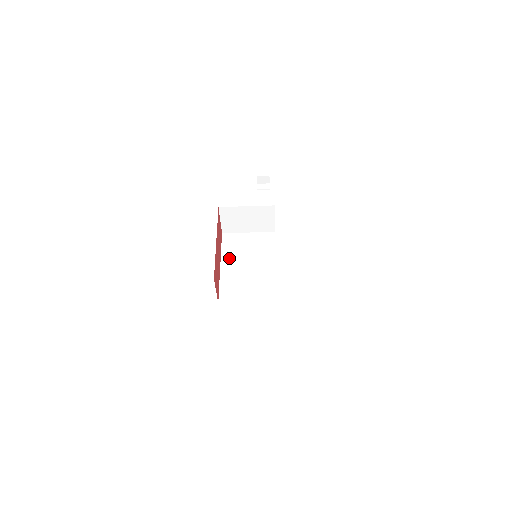
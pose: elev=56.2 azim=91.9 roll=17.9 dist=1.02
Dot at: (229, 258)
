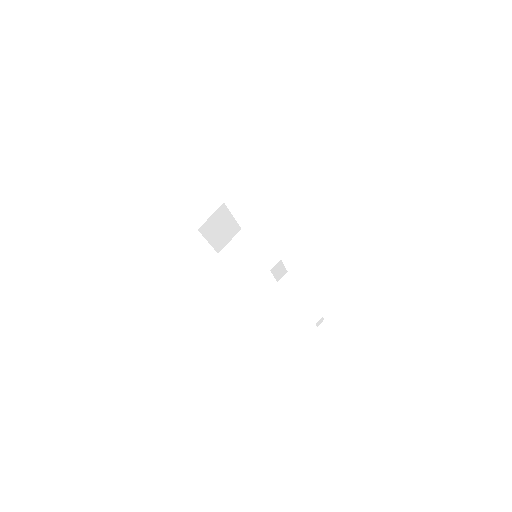
Dot at: occluded
